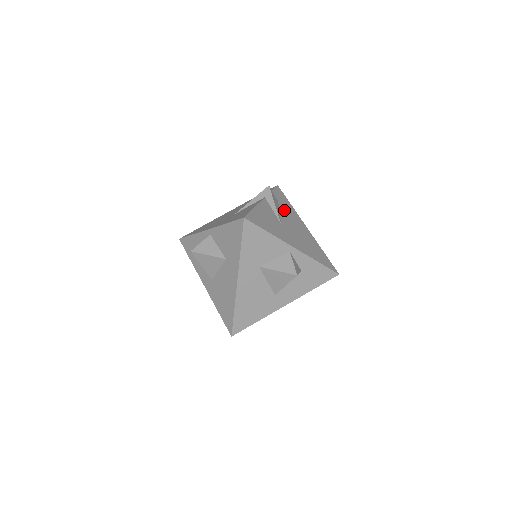
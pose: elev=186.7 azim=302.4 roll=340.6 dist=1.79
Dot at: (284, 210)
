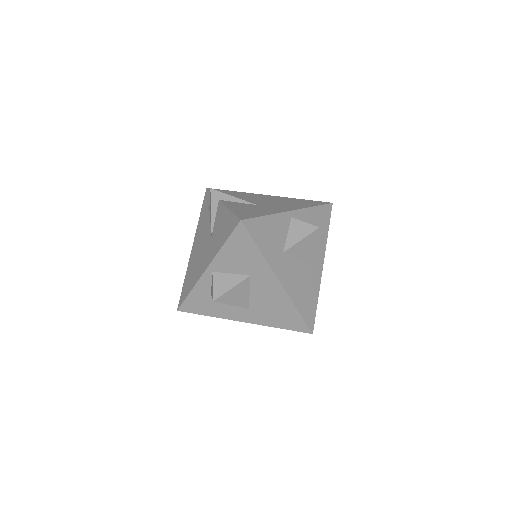
Dot at: (240, 197)
